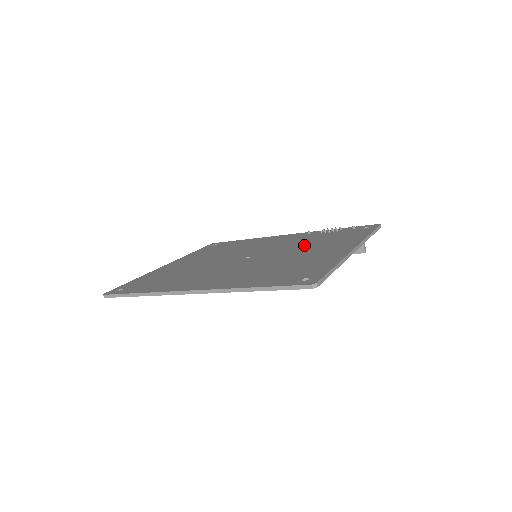
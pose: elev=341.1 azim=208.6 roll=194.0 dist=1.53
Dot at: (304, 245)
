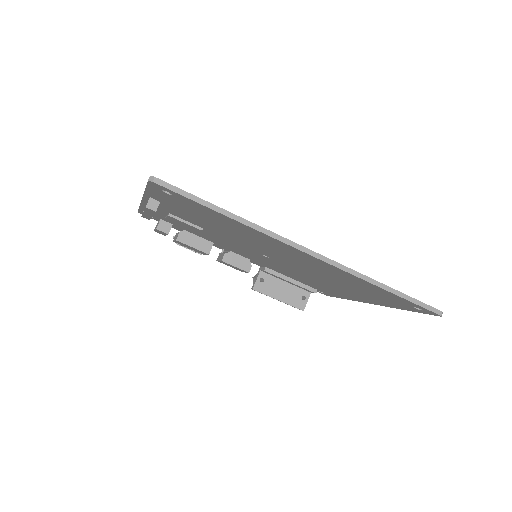
Dot at: occluded
